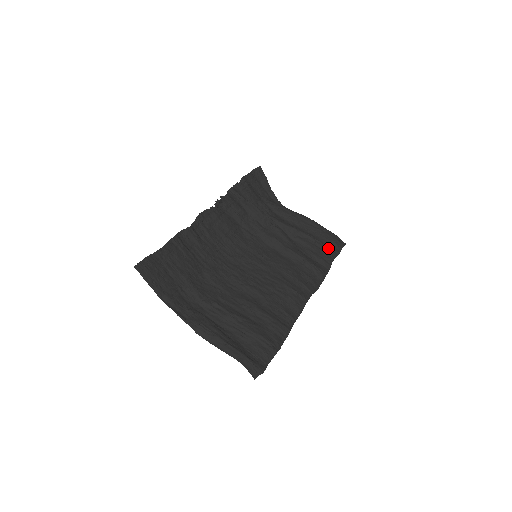
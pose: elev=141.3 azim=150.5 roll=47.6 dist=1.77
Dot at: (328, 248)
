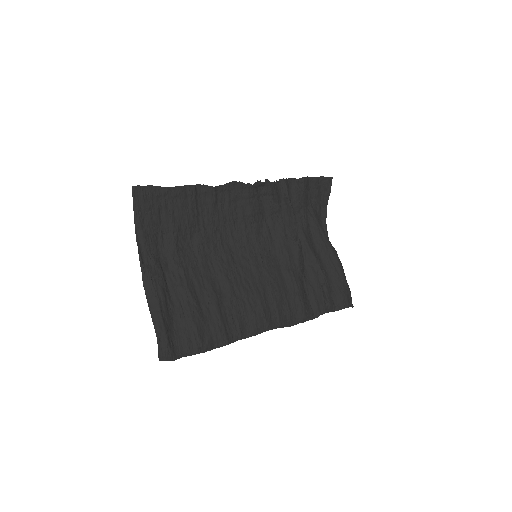
Dot at: (332, 298)
